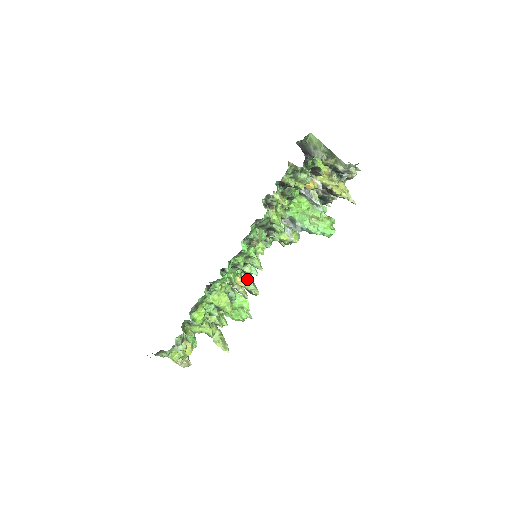
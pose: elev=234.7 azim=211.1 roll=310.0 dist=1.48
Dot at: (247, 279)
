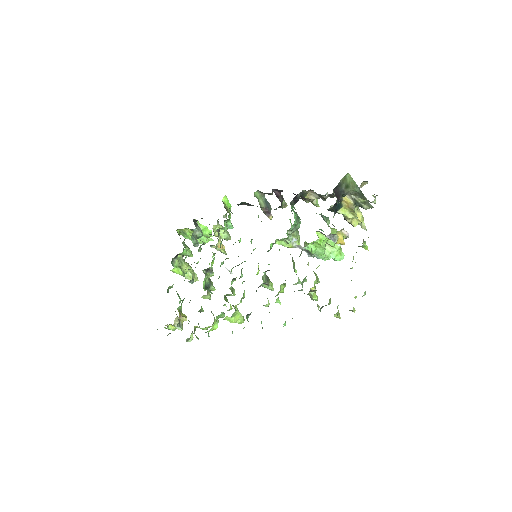
Dot at: (221, 231)
